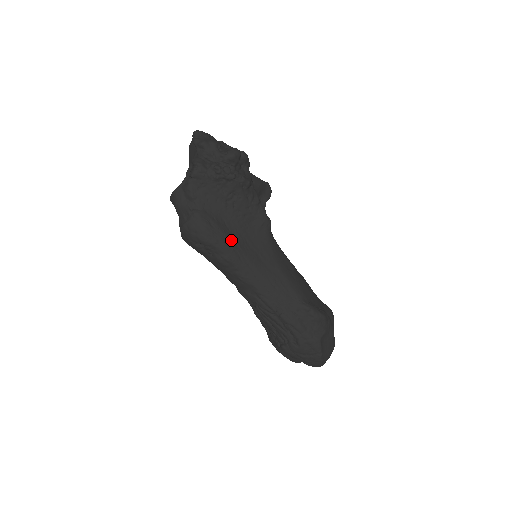
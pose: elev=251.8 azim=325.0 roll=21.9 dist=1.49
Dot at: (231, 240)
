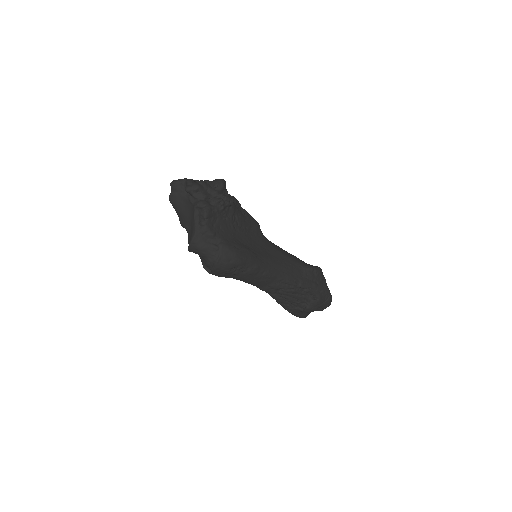
Dot at: (251, 251)
